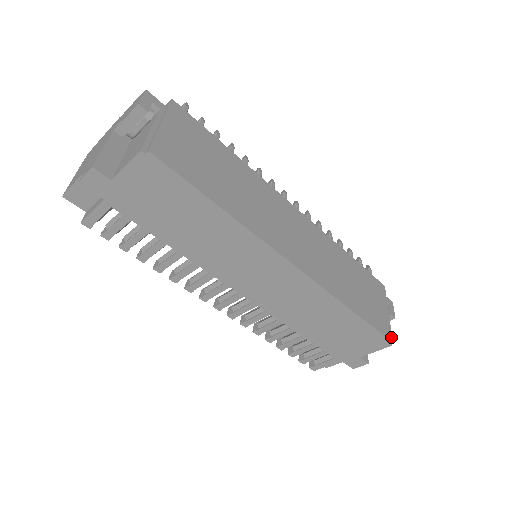
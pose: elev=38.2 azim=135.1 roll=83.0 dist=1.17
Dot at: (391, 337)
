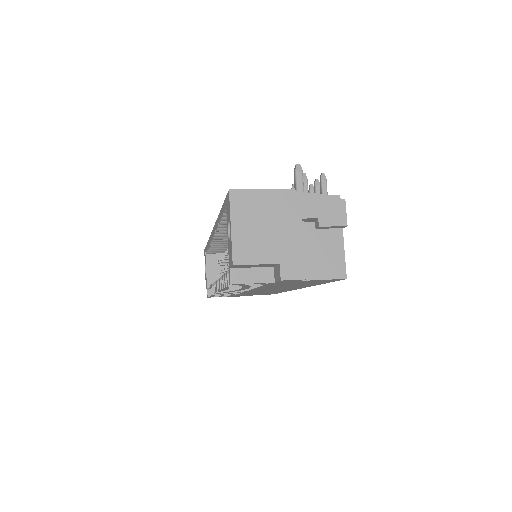
Dot at: occluded
